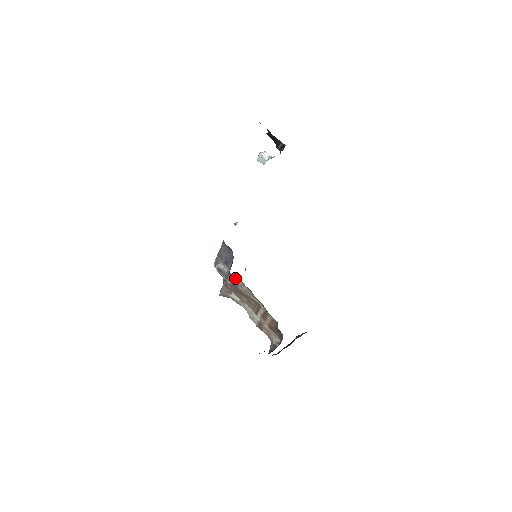
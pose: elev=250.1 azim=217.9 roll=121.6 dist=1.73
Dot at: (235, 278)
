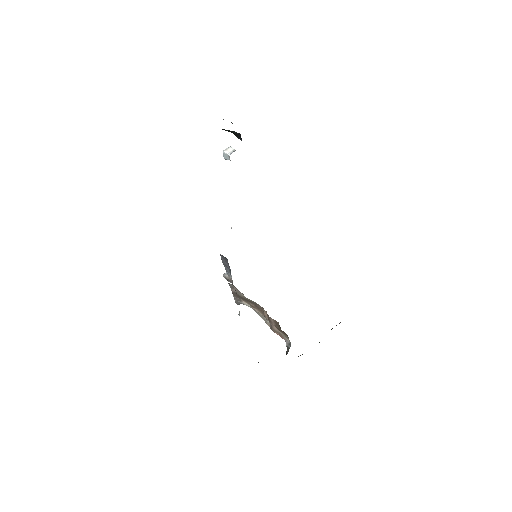
Dot at: occluded
